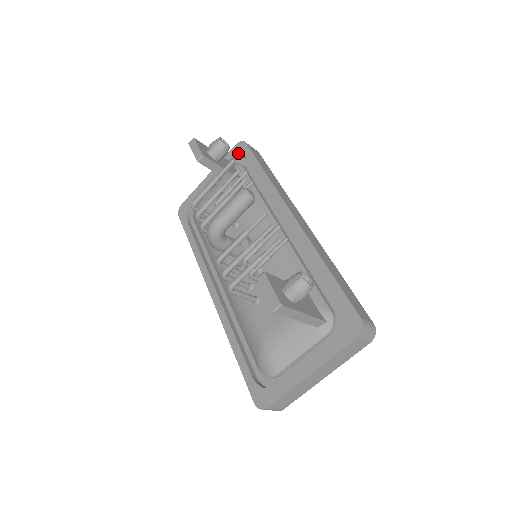
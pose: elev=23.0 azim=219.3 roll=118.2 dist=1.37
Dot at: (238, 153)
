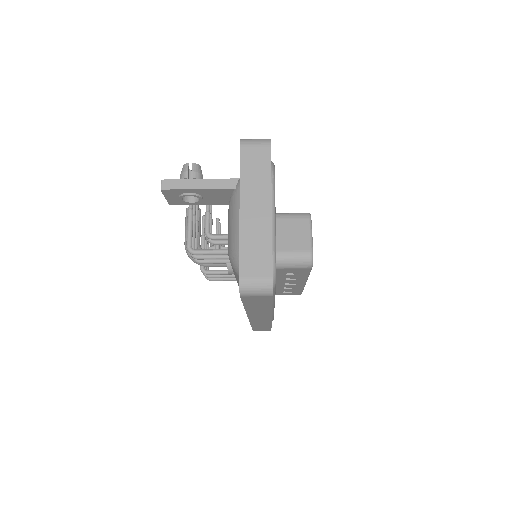
Dot at: occluded
